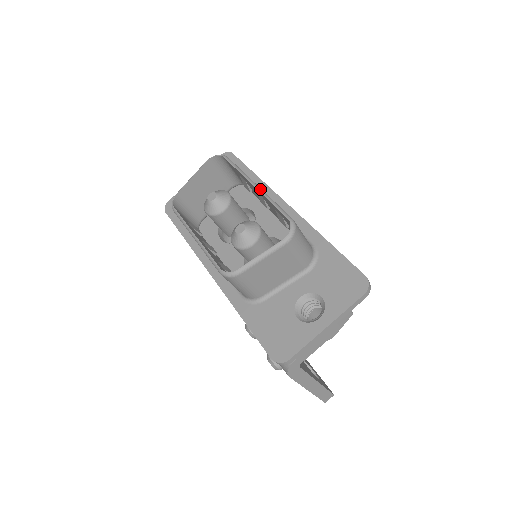
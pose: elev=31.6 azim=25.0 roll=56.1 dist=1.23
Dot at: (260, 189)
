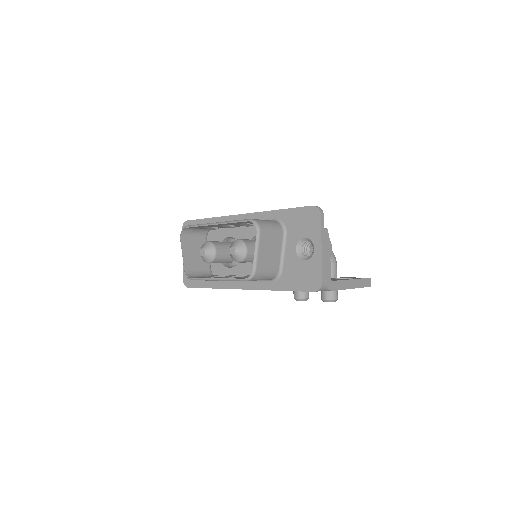
Dot at: (220, 223)
